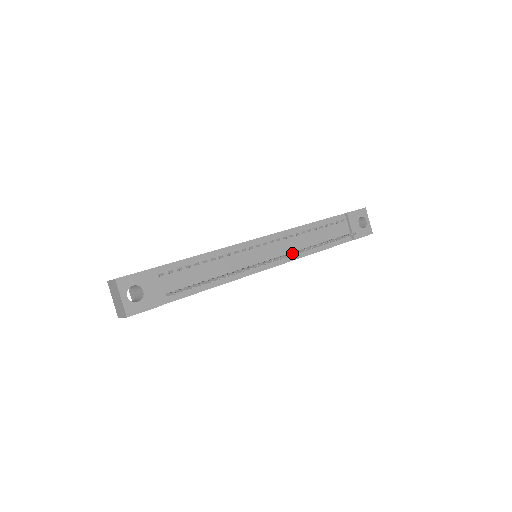
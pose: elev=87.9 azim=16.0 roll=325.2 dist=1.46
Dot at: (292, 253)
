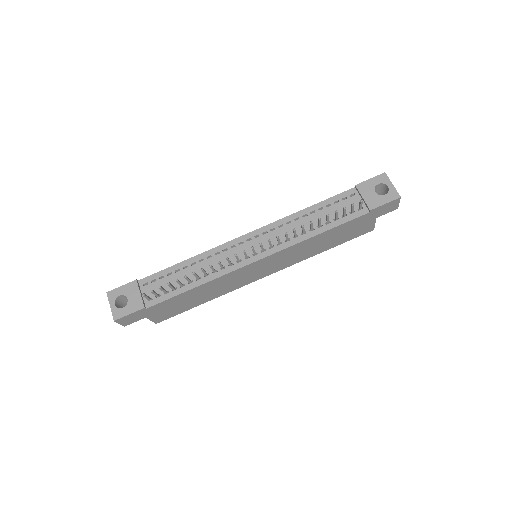
Dot at: occluded
